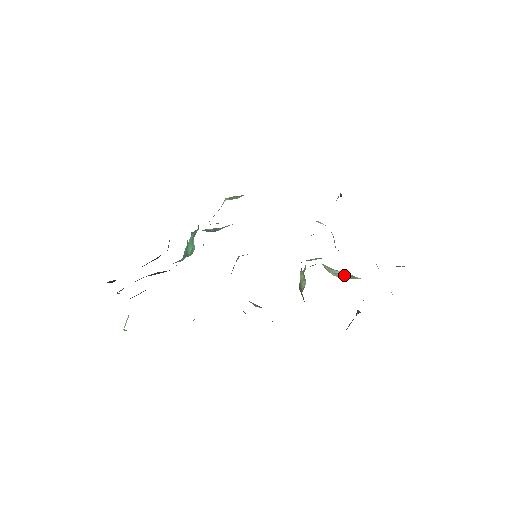
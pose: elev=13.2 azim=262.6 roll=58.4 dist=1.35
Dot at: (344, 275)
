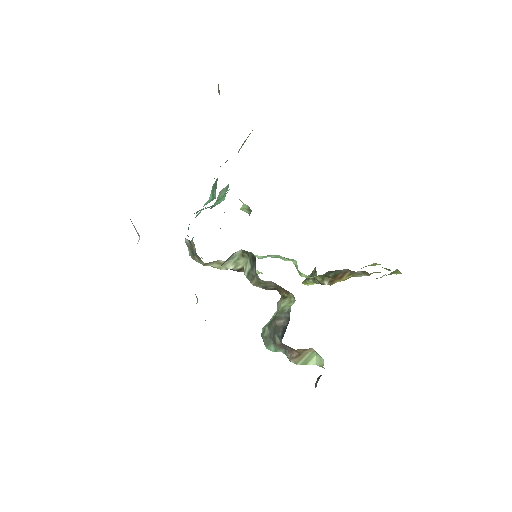
Dot at: occluded
